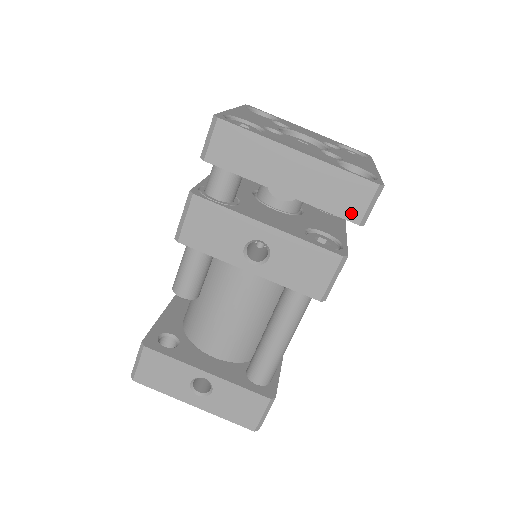
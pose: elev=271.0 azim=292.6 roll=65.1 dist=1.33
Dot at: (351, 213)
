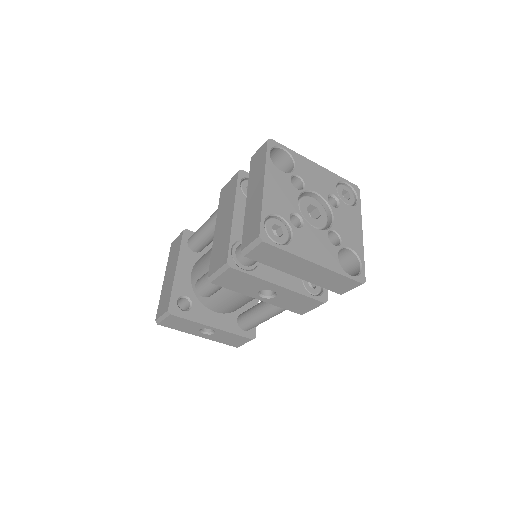
Dot at: (339, 290)
